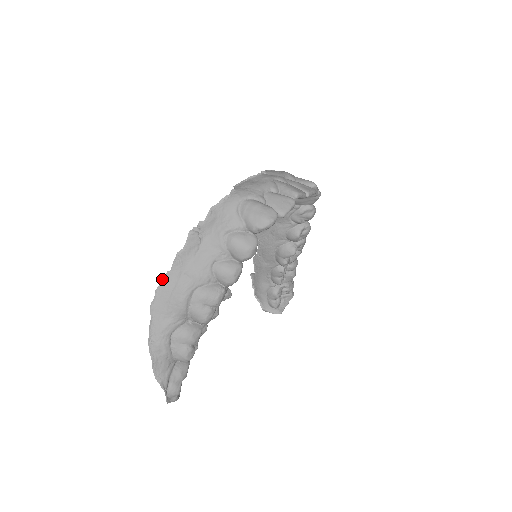
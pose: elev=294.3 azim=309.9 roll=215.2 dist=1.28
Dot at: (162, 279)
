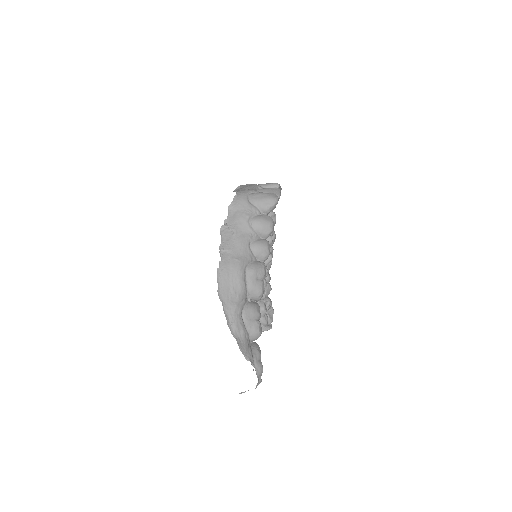
Dot at: (218, 269)
